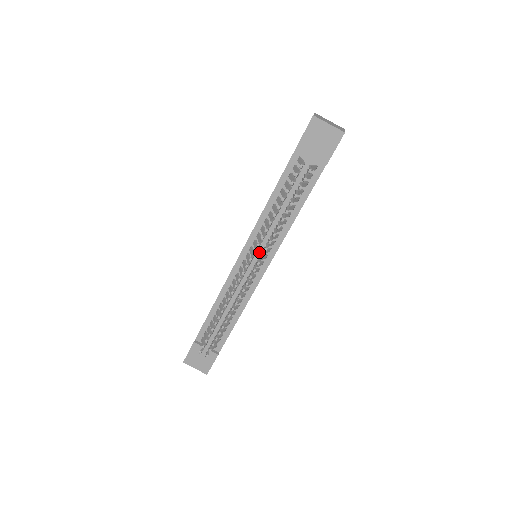
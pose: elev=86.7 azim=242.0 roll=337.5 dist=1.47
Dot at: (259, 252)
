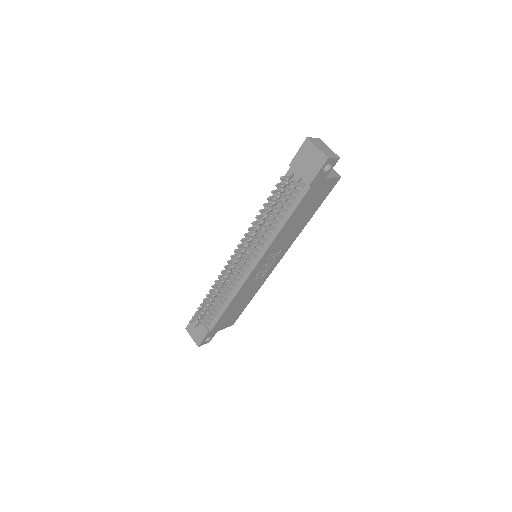
Dot at: occluded
